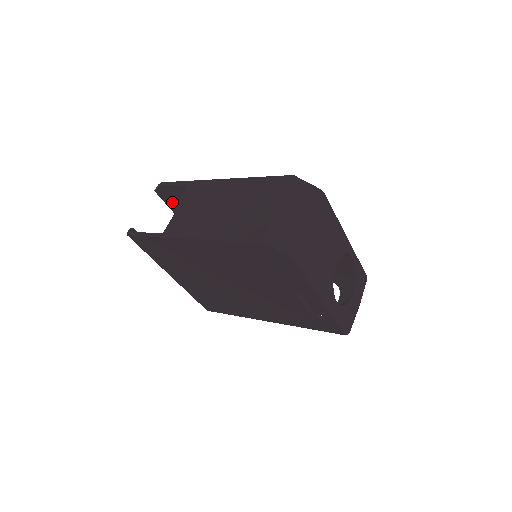
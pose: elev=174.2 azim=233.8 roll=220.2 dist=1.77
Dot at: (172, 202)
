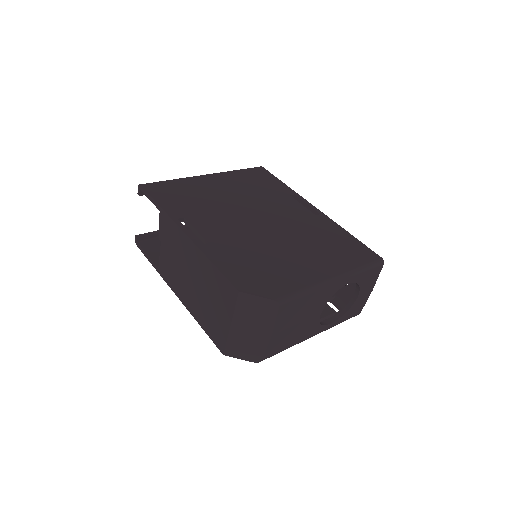
Dot at: occluded
